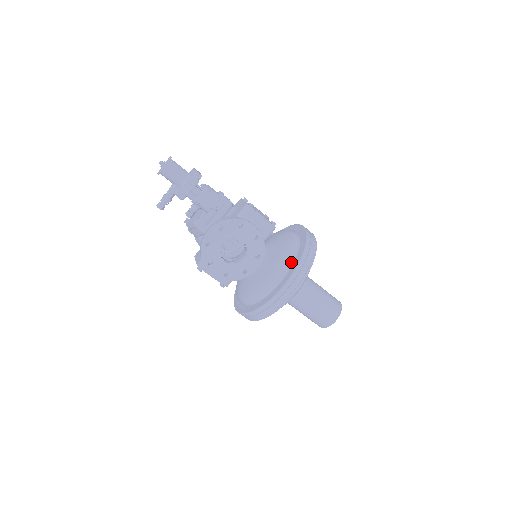
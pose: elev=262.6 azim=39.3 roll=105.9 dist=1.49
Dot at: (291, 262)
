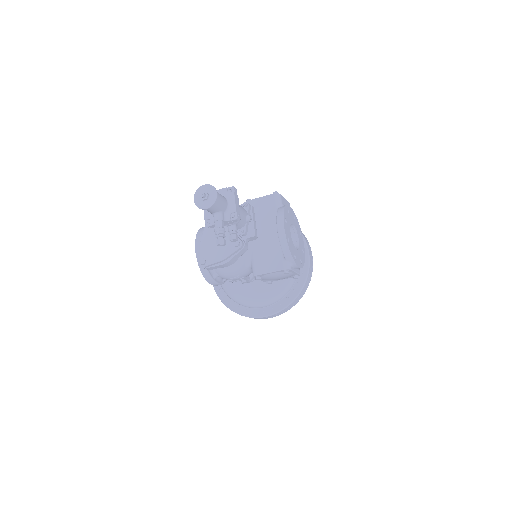
Dot at: occluded
